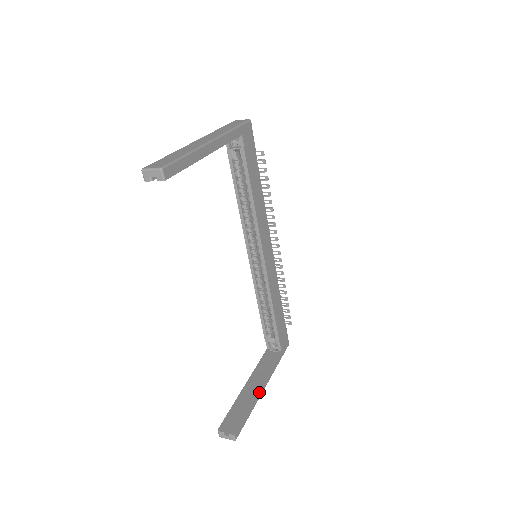
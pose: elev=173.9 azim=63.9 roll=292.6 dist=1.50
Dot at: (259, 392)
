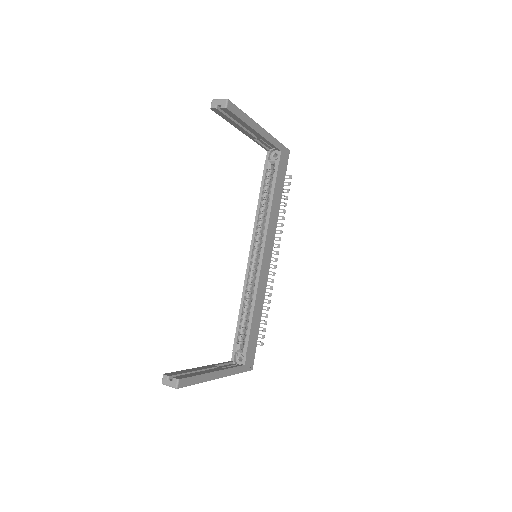
Dot at: (213, 374)
